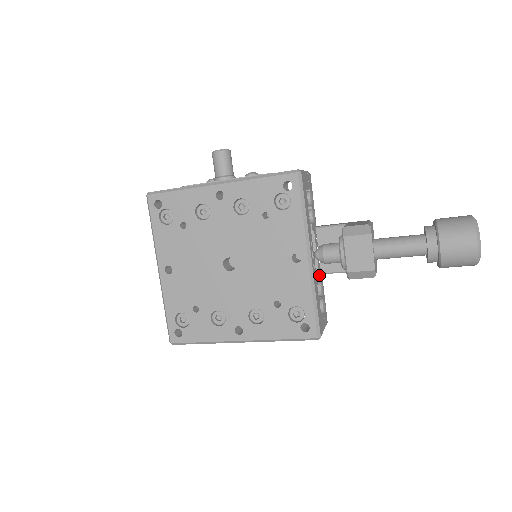
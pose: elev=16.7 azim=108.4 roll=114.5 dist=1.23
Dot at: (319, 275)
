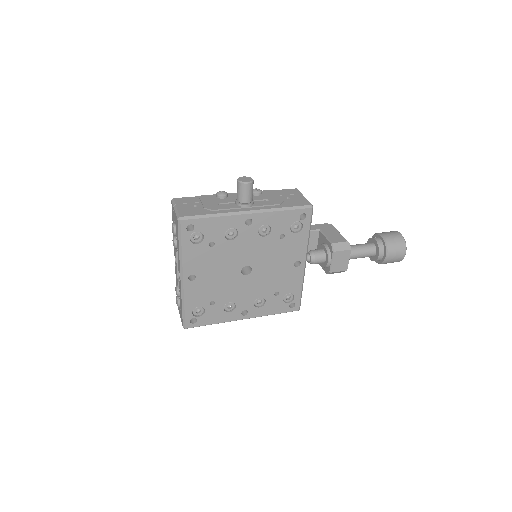
Dot at: occluded
